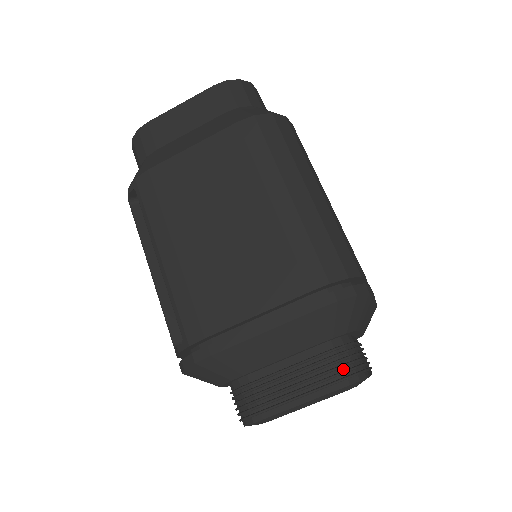
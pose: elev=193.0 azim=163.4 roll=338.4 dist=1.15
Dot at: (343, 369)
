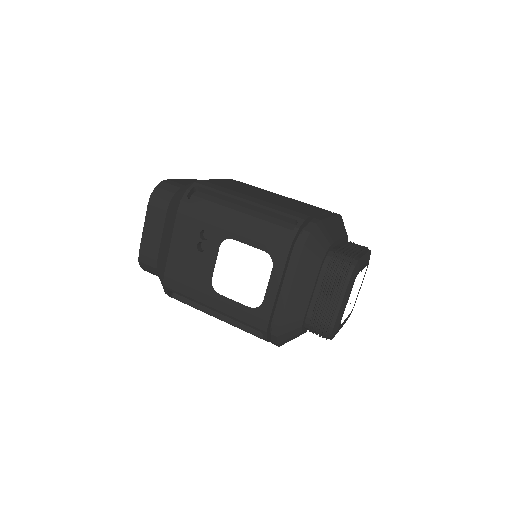
Dot at: occluded
